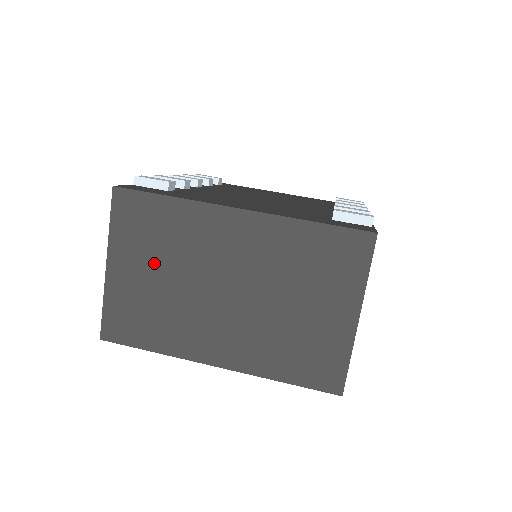
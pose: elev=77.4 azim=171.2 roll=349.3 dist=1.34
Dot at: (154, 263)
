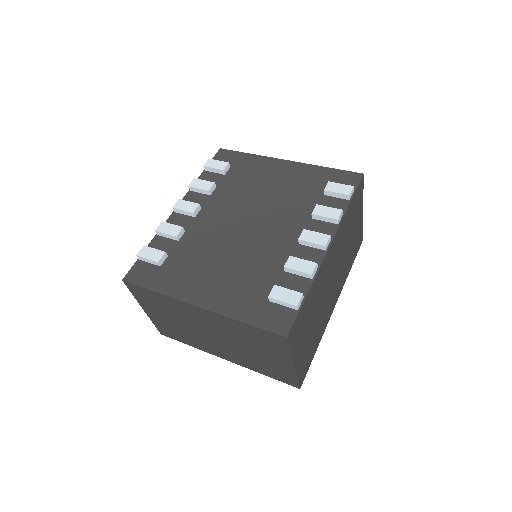
Dot at: (167, 315)
